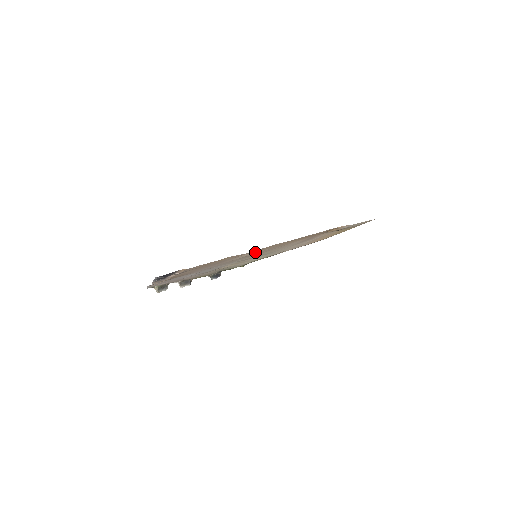
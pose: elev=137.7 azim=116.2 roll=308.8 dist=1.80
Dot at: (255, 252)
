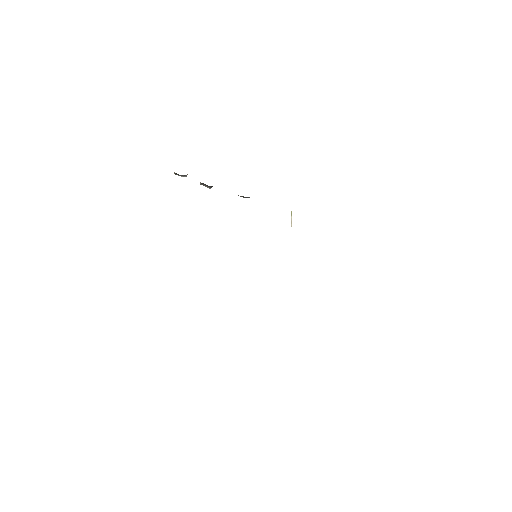
Dot at: occluded
